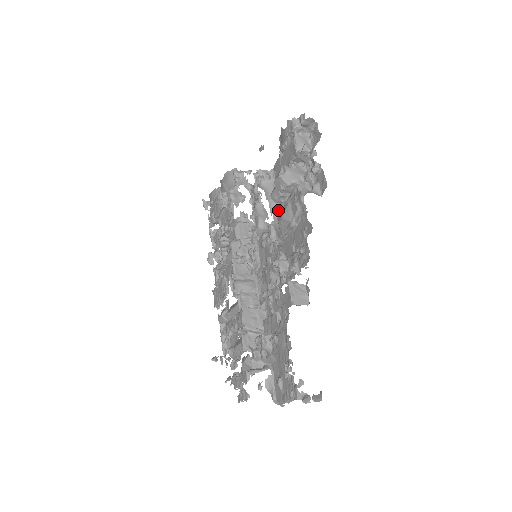
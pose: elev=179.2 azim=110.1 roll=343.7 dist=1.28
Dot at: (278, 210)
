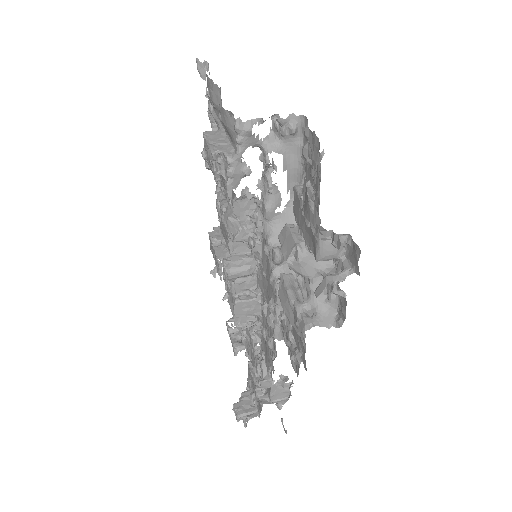
Dot at: occluded
